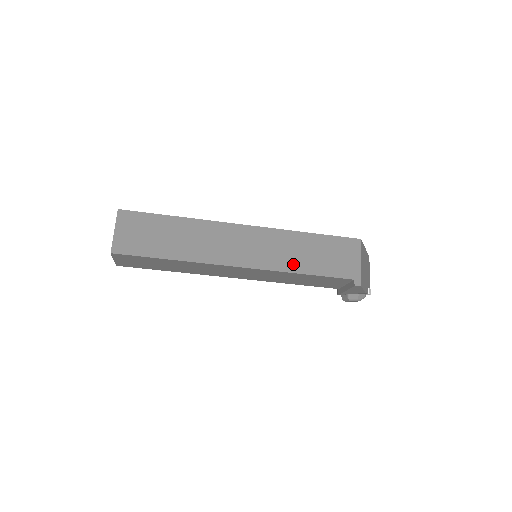
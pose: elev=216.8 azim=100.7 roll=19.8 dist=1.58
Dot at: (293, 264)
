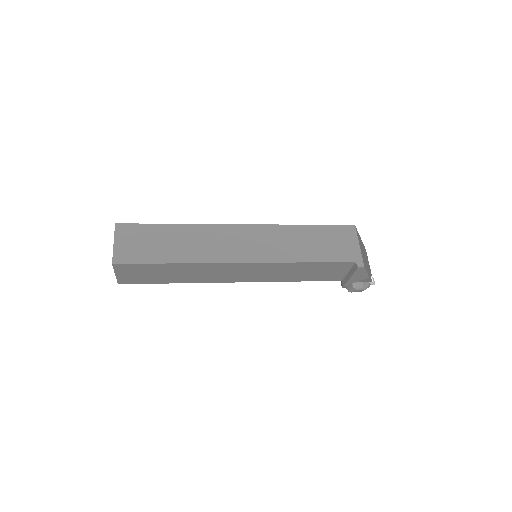
Dot at: (294, 254)
